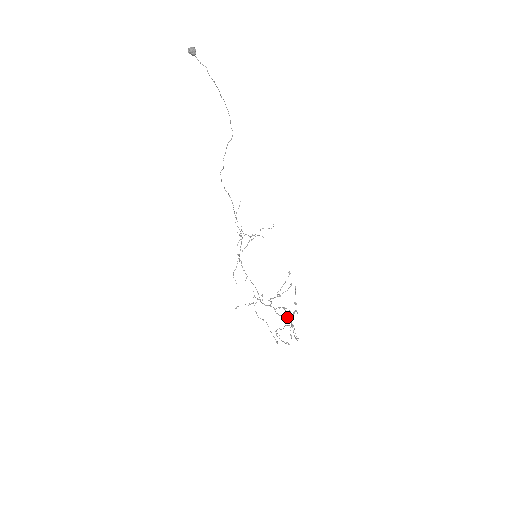
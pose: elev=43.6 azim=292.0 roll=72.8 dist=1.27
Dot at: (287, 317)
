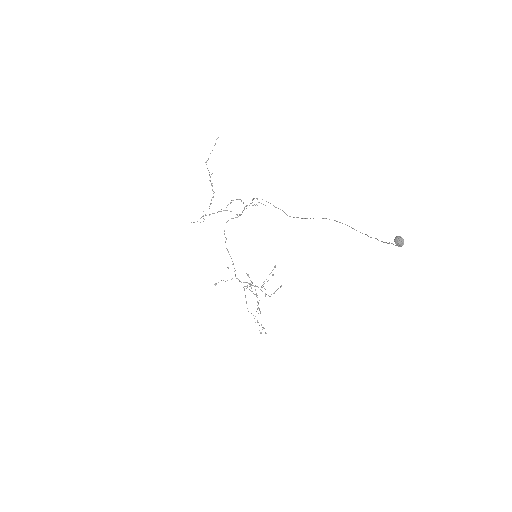
Dot at: occluded
